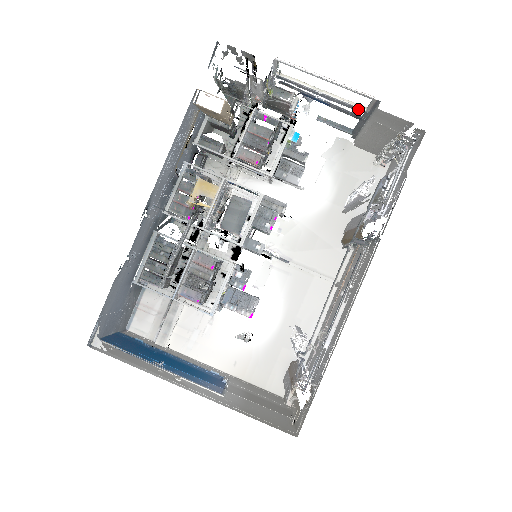
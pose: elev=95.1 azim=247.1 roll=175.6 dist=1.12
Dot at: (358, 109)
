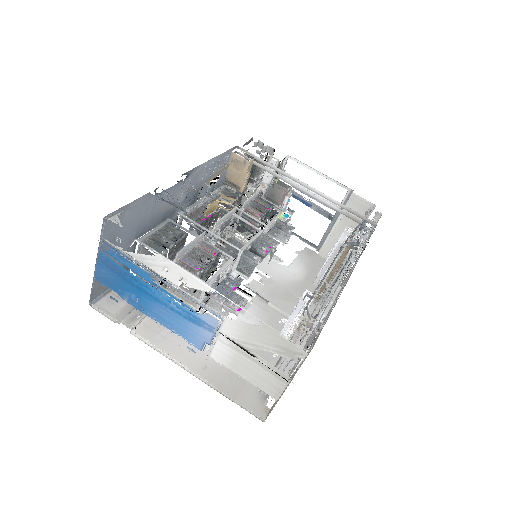
Dot at: occluded
